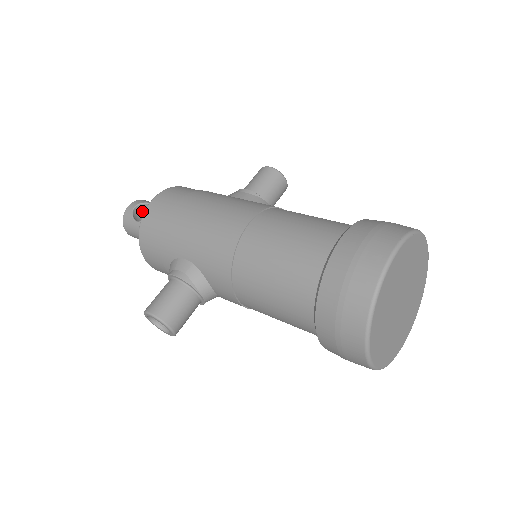
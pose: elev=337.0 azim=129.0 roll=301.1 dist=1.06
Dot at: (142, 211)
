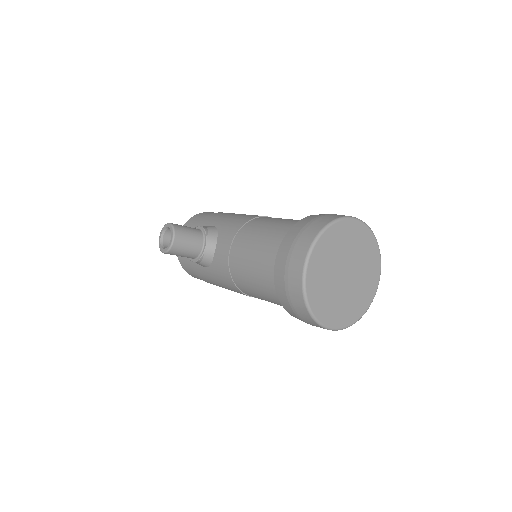
Dot at: occluded
